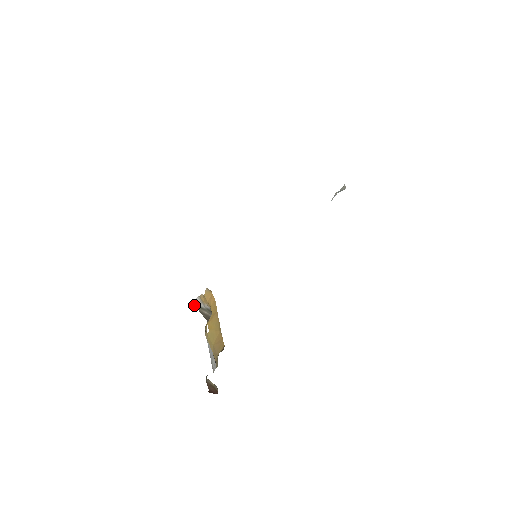
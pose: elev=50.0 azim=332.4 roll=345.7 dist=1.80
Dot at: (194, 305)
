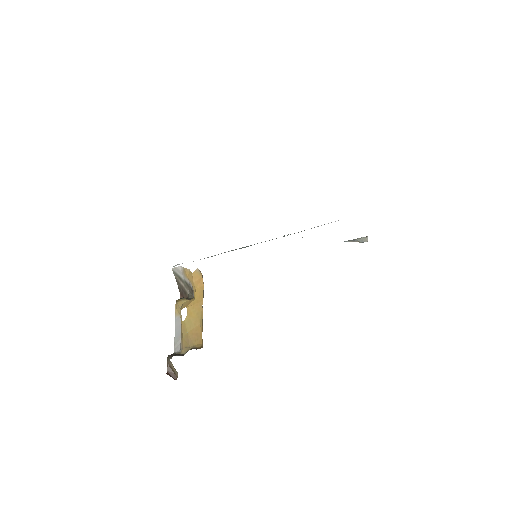
Dot at: (172, 270)
